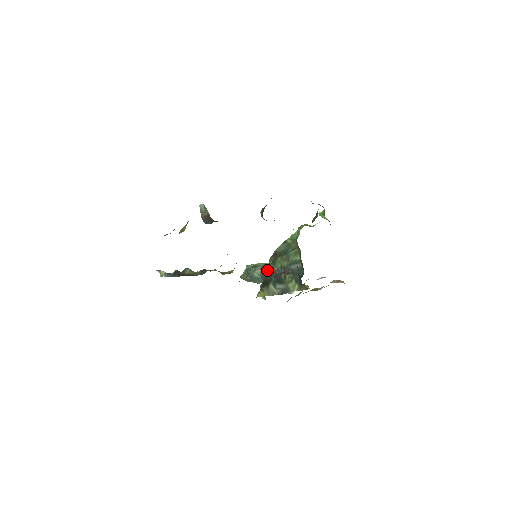
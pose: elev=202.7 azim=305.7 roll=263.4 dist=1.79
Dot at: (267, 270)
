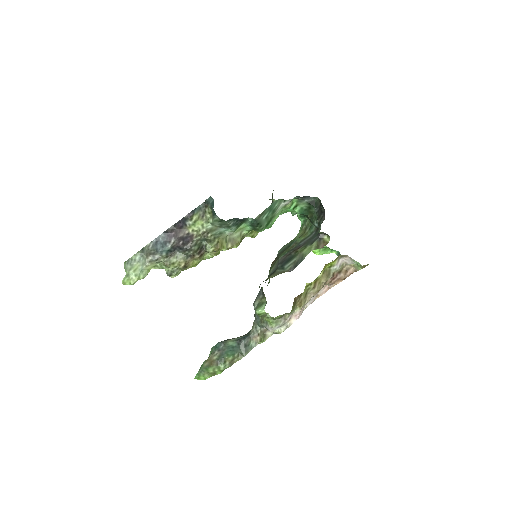
Dot at: occluded
